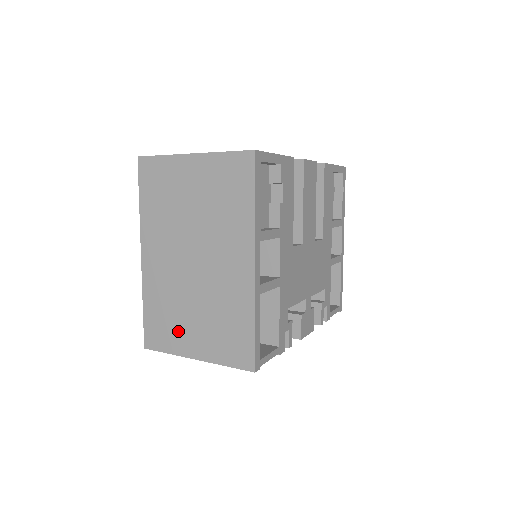
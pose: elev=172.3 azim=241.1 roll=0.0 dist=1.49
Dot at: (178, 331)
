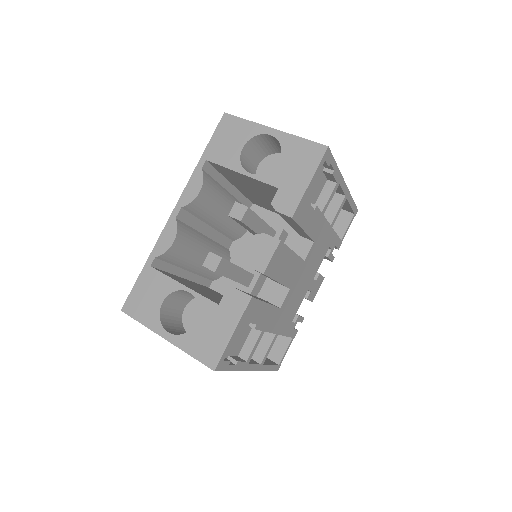
Dot at: occluded
